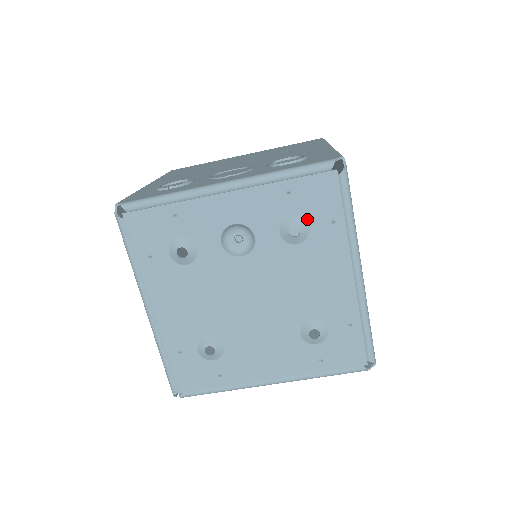
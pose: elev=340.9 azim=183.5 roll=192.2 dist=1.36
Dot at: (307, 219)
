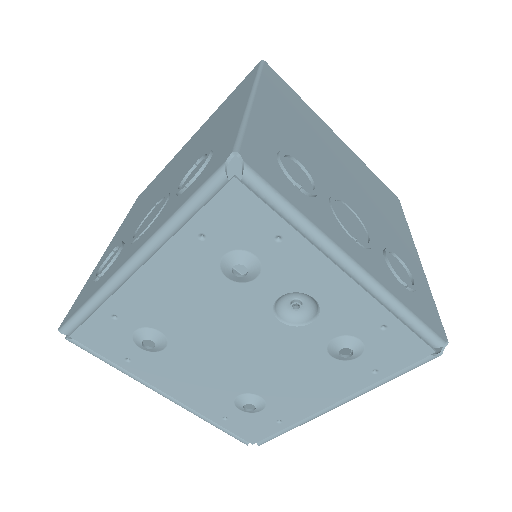
Dot at: (365, 352)
